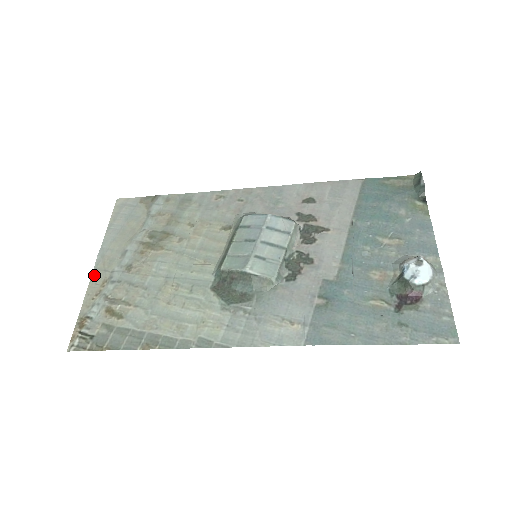
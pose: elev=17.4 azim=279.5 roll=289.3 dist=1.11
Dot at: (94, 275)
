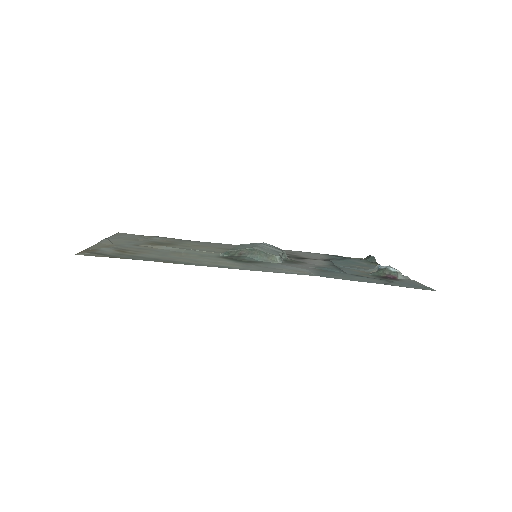
Dot at: (101, 242)
